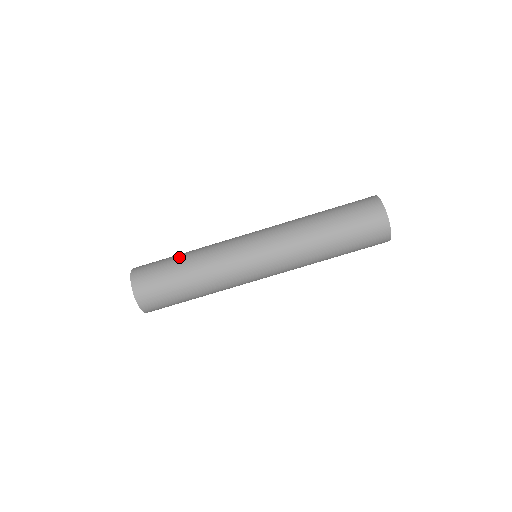
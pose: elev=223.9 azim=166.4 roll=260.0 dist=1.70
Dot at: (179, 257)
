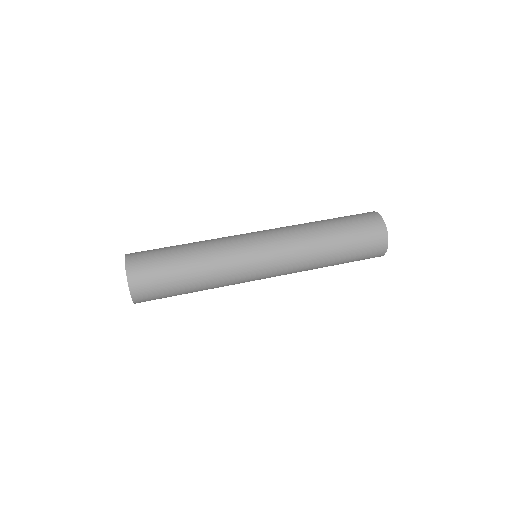
Dot at: occluded
